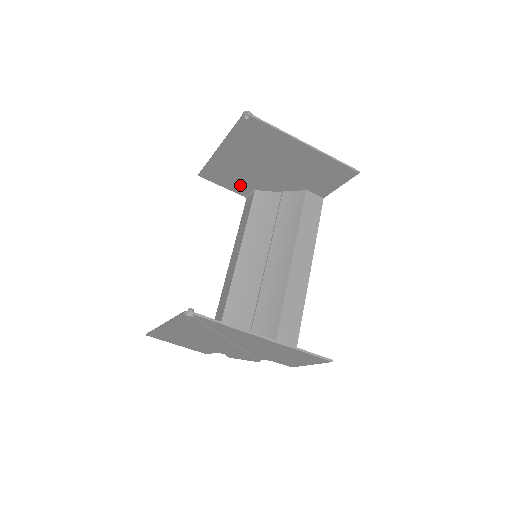
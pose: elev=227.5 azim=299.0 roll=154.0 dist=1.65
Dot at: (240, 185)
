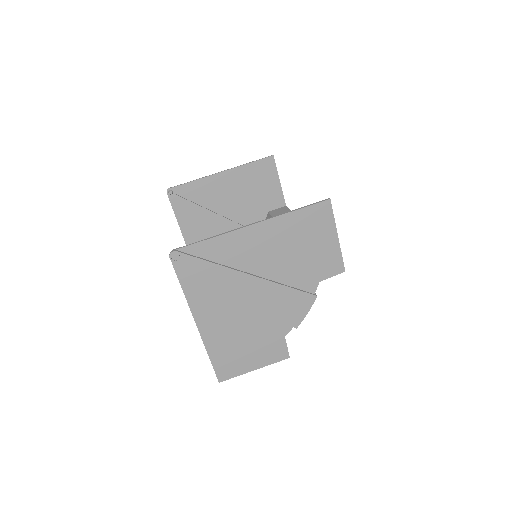
Dot at: occluded
